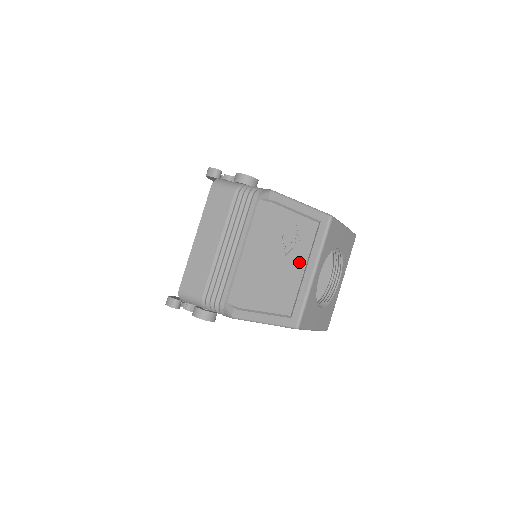
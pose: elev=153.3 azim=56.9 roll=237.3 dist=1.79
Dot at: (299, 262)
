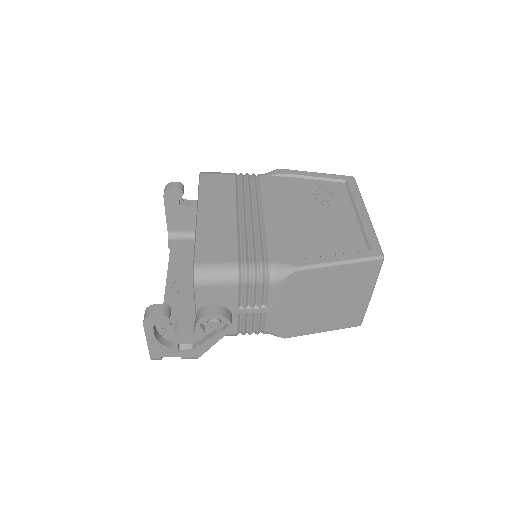
Dot at: (345, 210)
